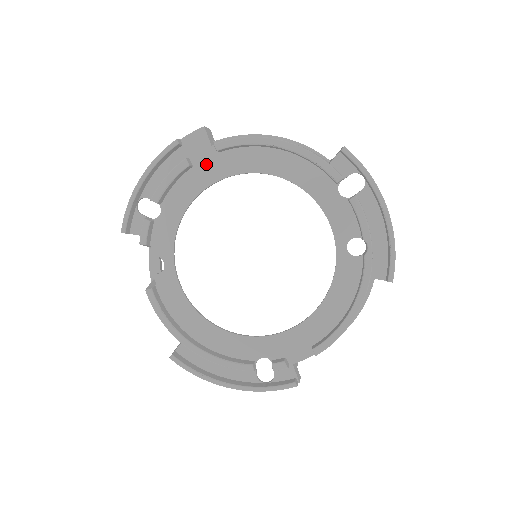
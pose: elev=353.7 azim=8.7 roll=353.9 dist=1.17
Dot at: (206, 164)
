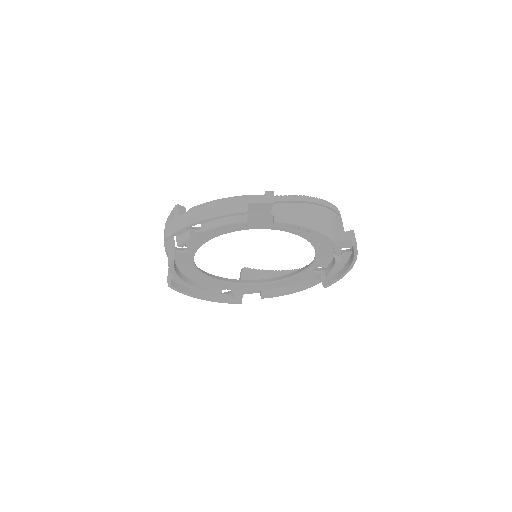
Dot at: (258, 220)
